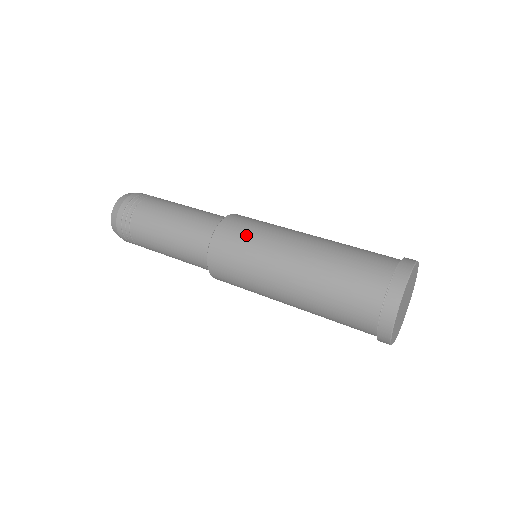
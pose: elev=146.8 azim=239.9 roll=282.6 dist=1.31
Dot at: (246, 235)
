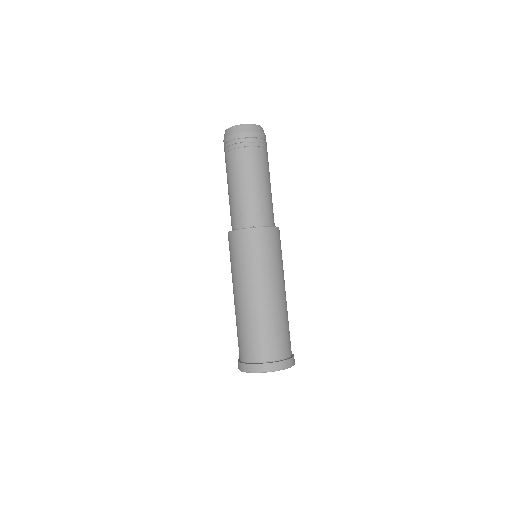
Dot at: (242, 255)
